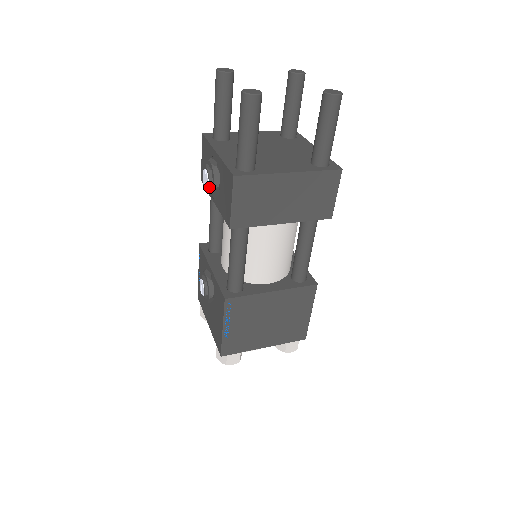
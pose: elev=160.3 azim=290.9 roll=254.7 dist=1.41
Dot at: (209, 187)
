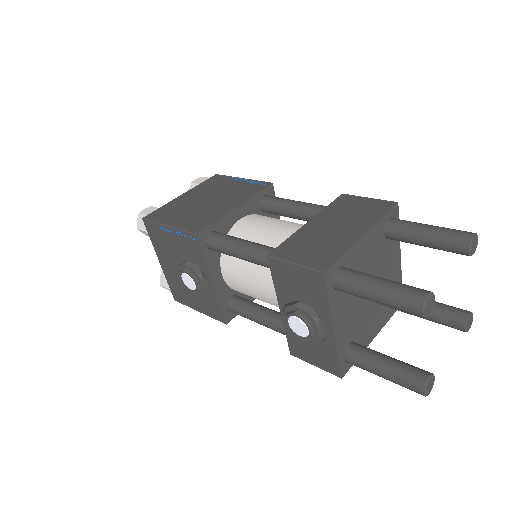
Dot at: (298, 336)
